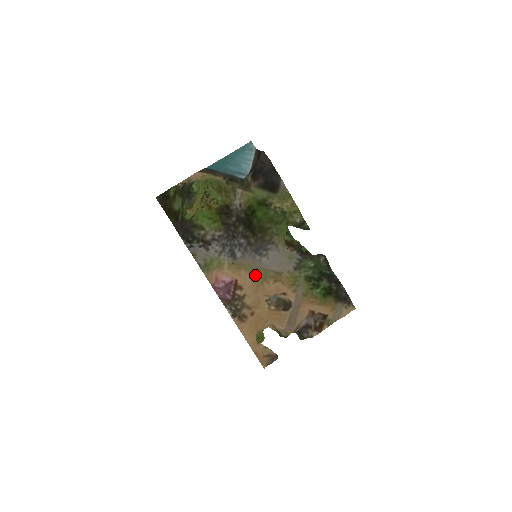
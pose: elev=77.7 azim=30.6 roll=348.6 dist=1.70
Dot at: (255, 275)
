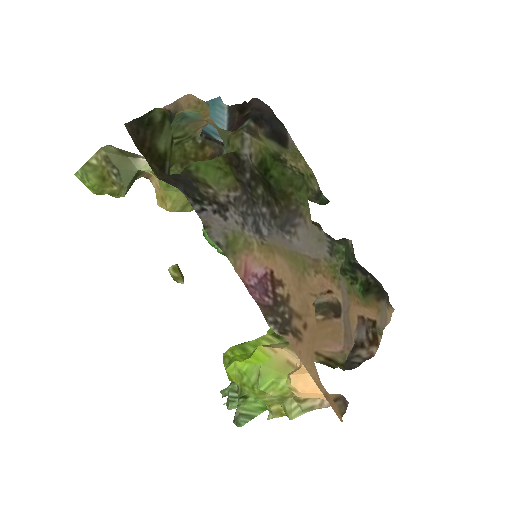
Dot at: (292, 263)
